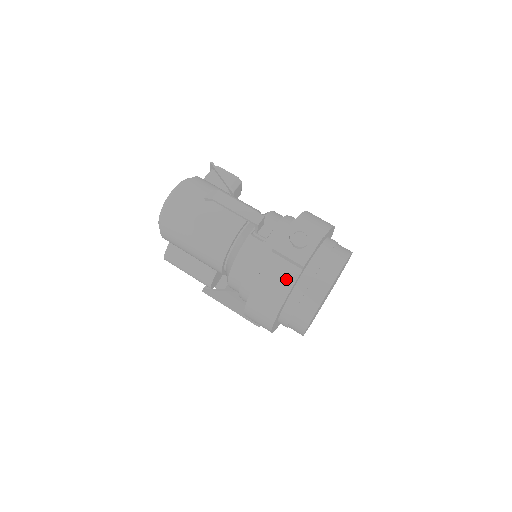
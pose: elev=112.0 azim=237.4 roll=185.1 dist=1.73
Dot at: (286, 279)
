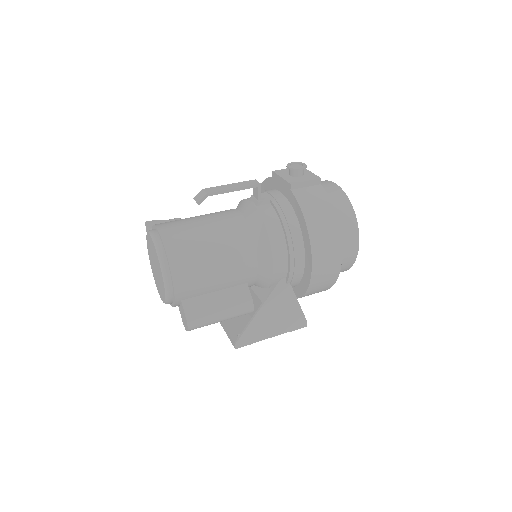
Dot at: (320, 197)
